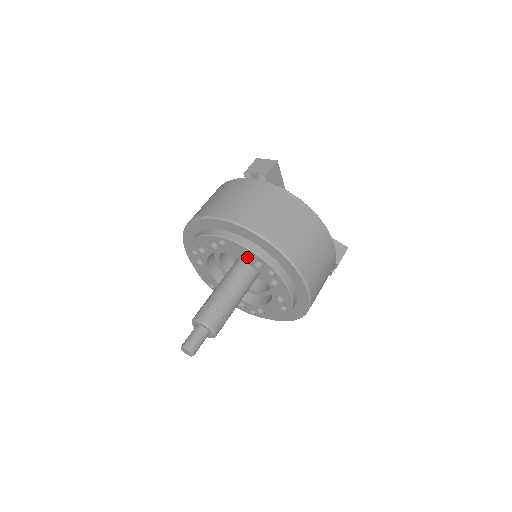
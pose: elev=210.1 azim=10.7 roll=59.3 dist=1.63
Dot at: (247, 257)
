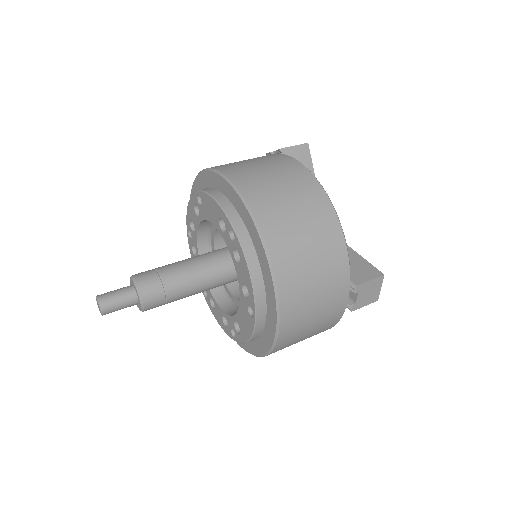
Dot at: (215, 216)
